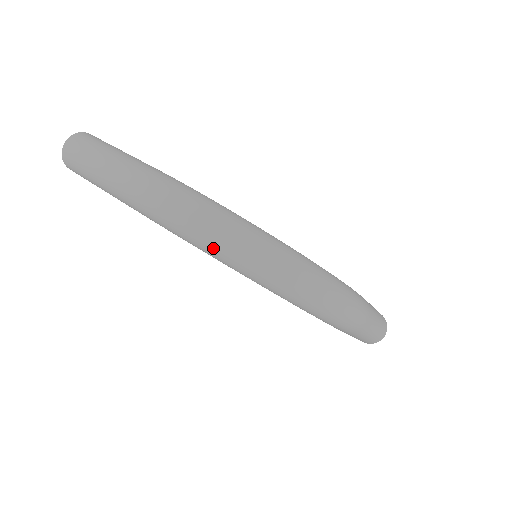
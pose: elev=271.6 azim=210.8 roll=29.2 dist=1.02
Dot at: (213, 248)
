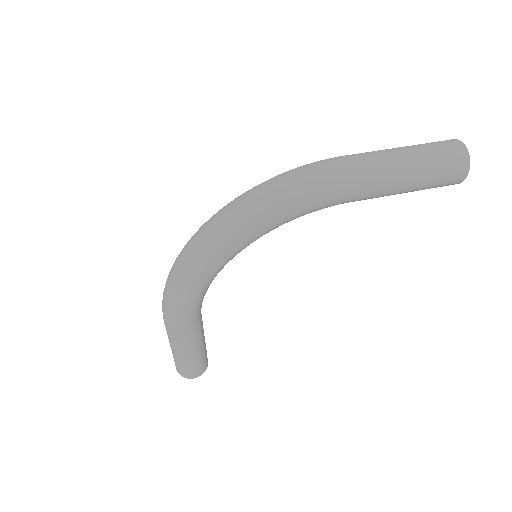
Dot at: (183, 278)
